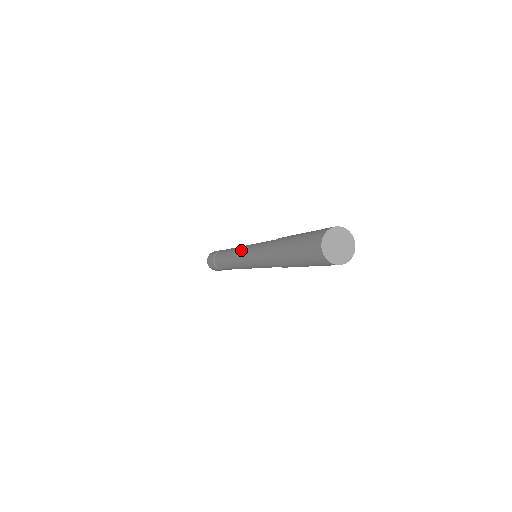
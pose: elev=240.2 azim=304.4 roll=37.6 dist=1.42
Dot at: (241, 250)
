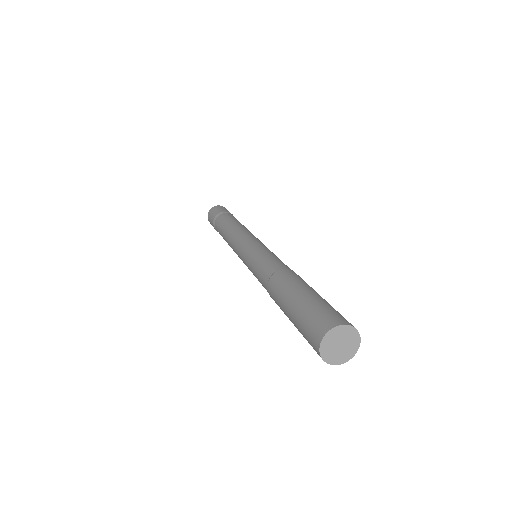
Dot at: (243, 241)
